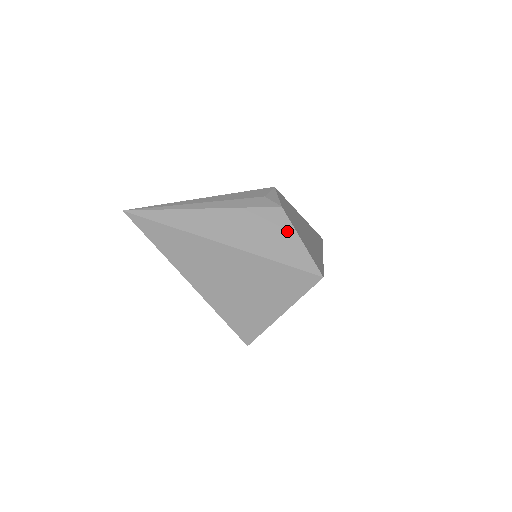
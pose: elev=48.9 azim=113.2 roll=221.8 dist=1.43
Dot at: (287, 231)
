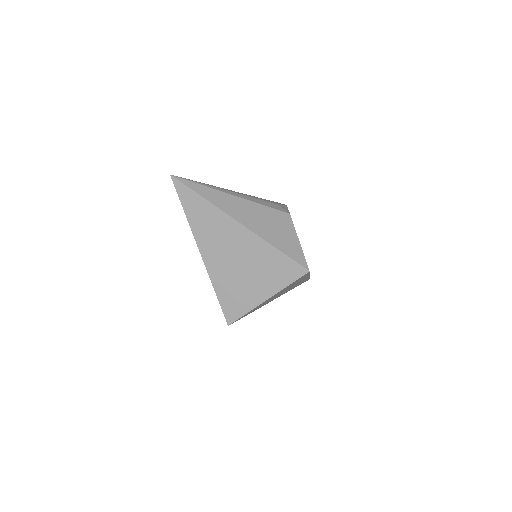
Dot at: (290, 231)
